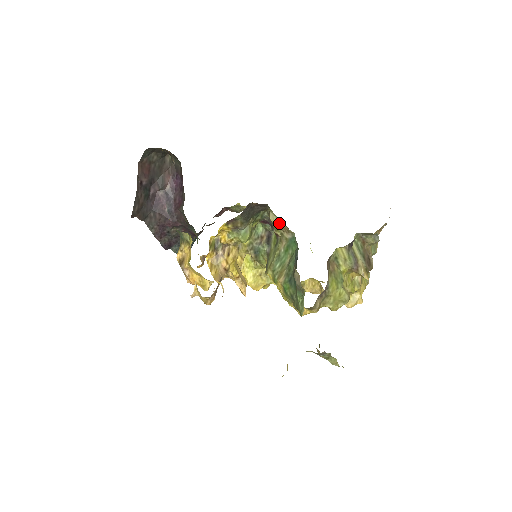
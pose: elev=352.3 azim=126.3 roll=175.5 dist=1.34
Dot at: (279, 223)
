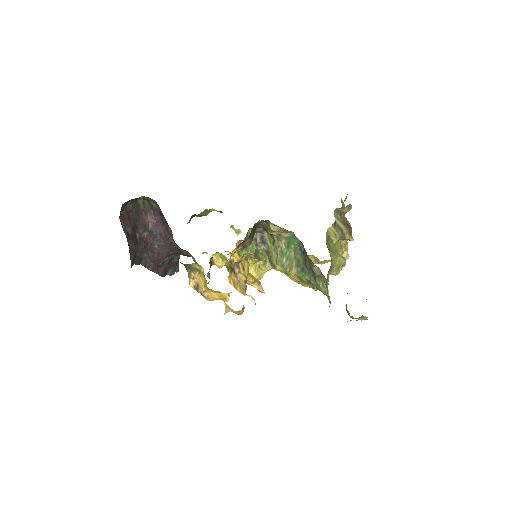
Dot at: occluded
